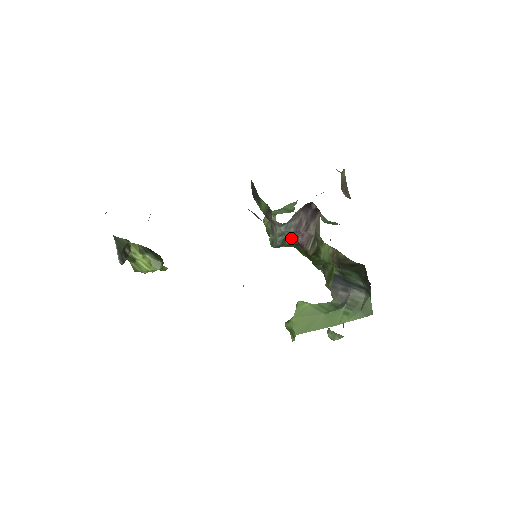
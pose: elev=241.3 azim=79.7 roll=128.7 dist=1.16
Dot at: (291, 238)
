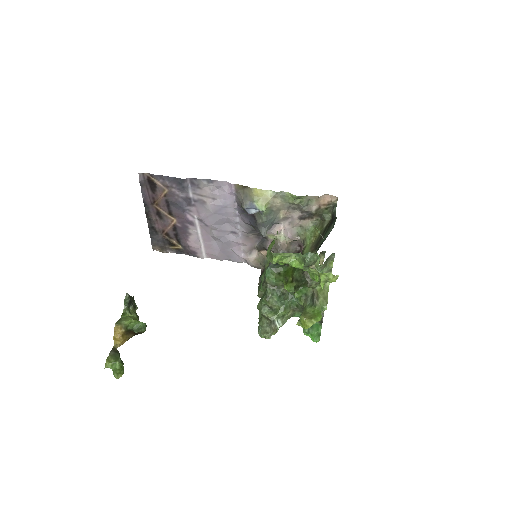
Dot at: occluded
